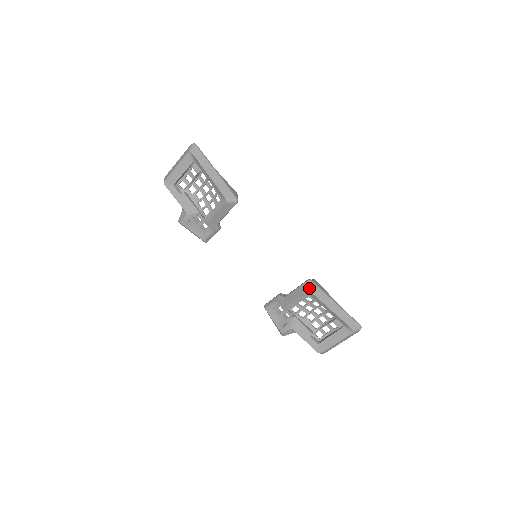
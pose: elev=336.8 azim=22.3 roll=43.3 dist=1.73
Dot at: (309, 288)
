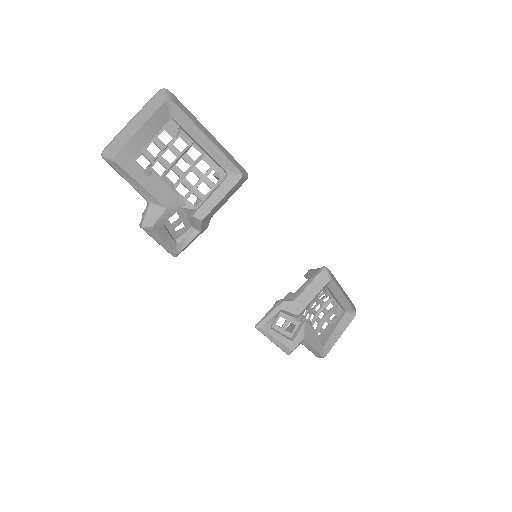
Dot at: (330, 276)
